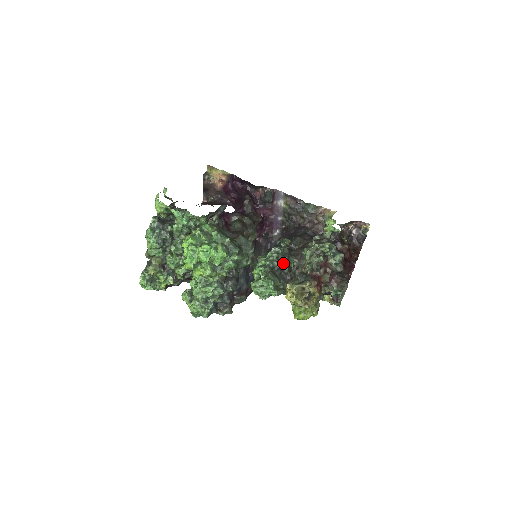
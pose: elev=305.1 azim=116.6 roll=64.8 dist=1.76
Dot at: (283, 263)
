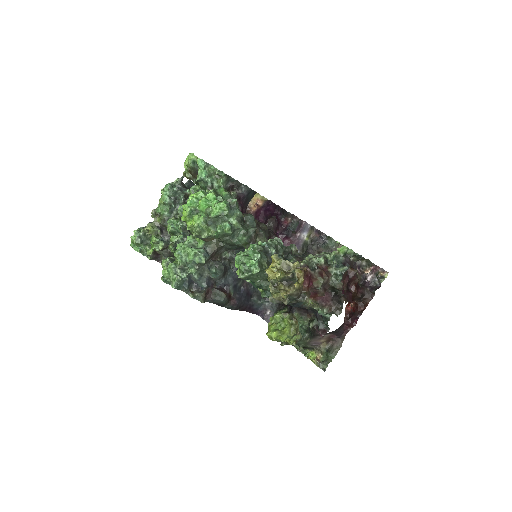
Dot at: (280, 253)
